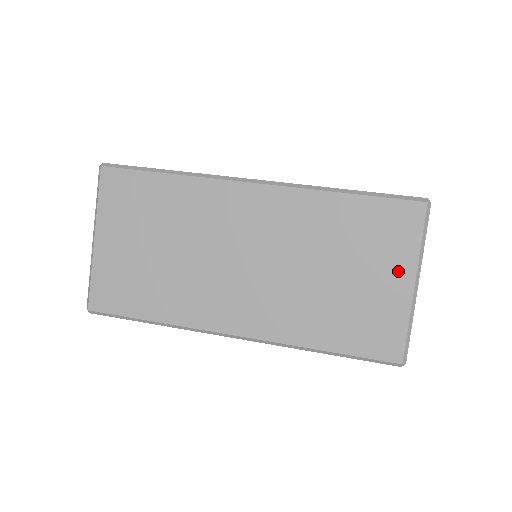
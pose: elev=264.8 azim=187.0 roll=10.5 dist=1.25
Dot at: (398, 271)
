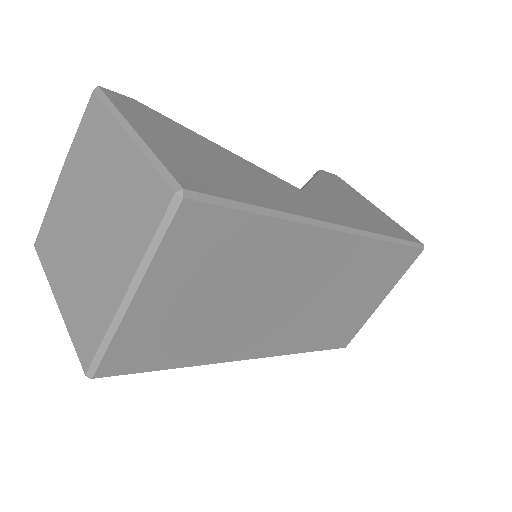
Dot at: (381, 294)
